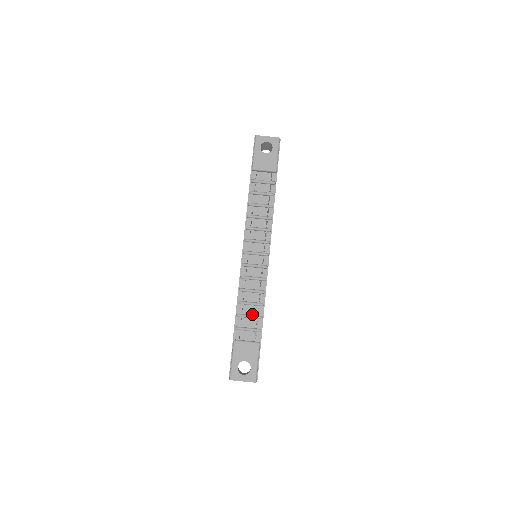
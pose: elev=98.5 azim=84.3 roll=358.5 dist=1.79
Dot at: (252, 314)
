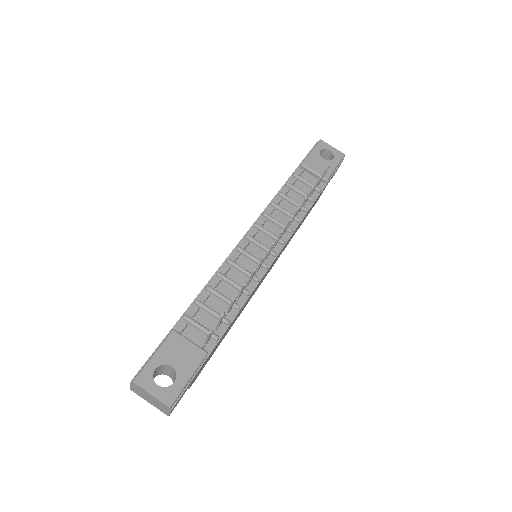
Dot at: (217, 312)
